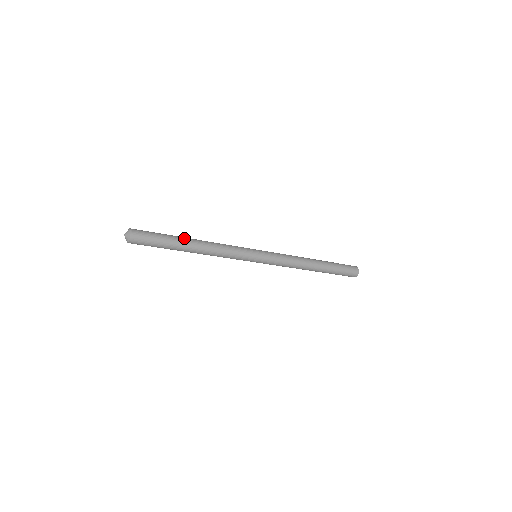
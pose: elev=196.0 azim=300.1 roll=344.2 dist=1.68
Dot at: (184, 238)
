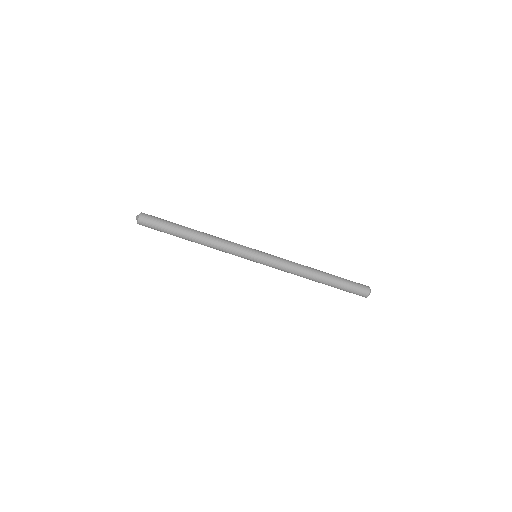
Dot at: occluded
